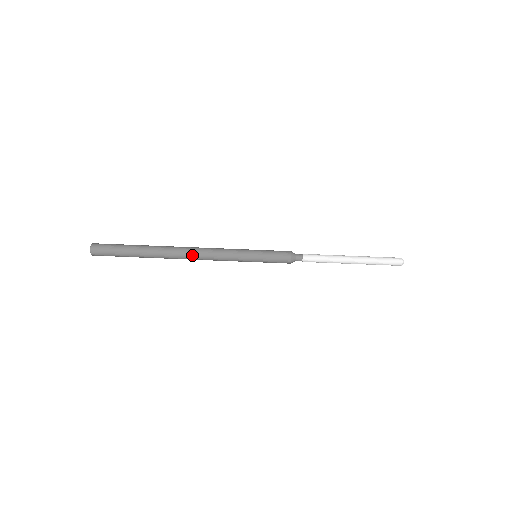
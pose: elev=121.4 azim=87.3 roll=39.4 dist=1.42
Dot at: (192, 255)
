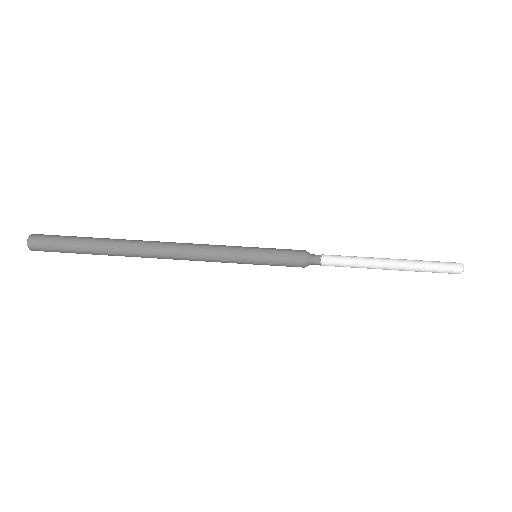
Dot at: (167, 258)
